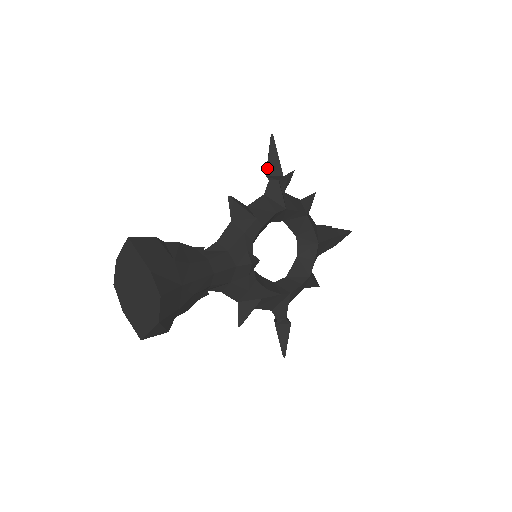
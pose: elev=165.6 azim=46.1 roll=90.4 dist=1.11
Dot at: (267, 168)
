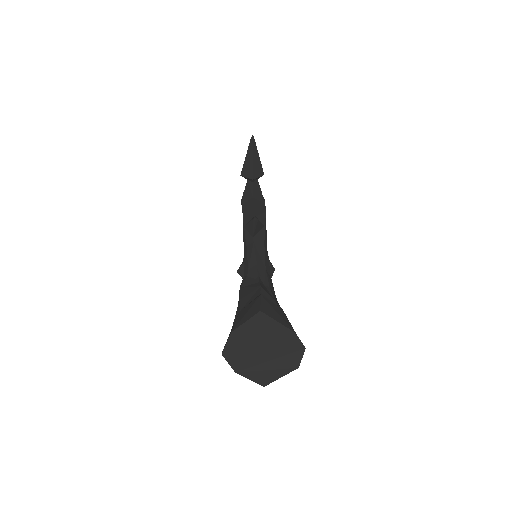
Dot at: (253, 171)
